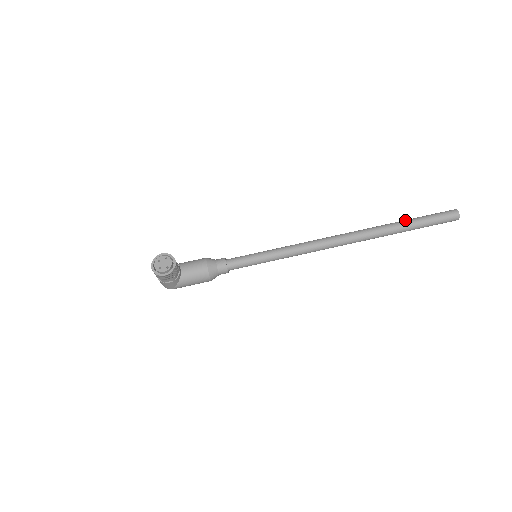
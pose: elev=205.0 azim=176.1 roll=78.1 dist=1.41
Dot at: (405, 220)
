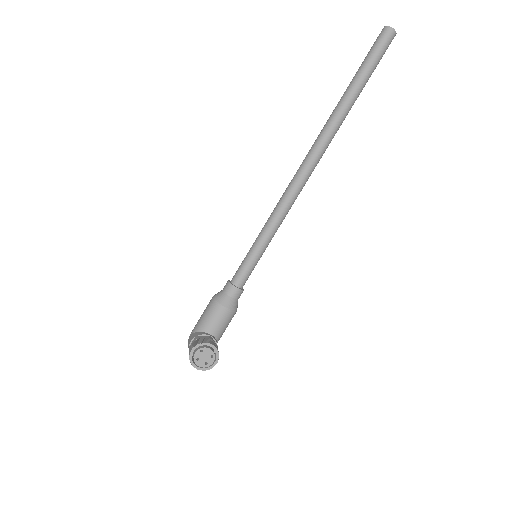
Dot at: (351, 87)
